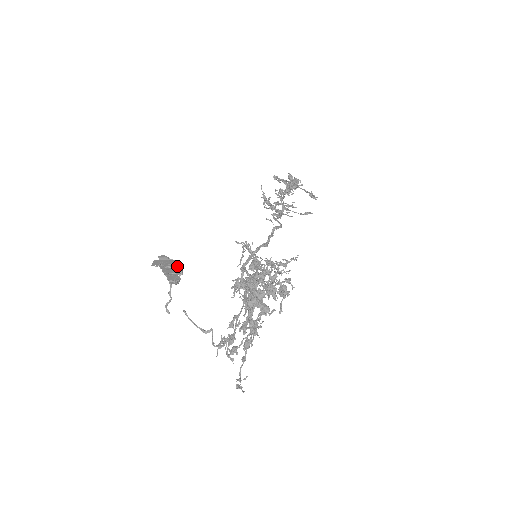
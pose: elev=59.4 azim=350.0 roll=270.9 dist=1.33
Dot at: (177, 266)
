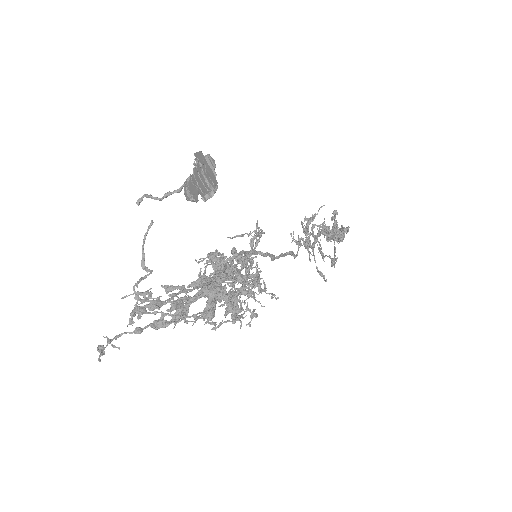
Dot at: (213, 189)
